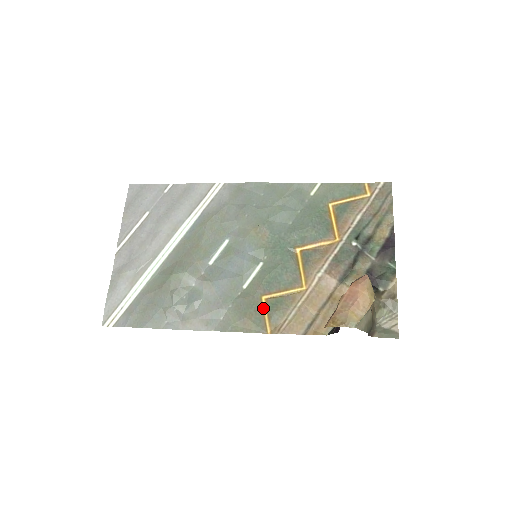
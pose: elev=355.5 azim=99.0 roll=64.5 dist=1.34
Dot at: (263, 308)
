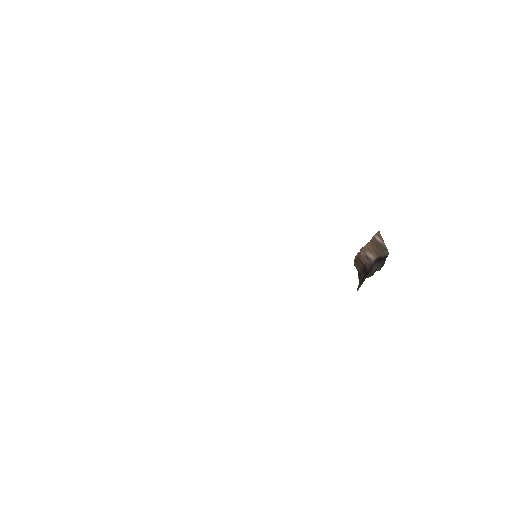
Dot at: occluded
